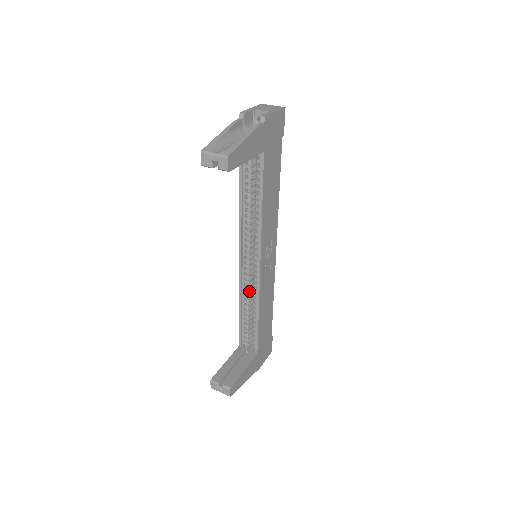
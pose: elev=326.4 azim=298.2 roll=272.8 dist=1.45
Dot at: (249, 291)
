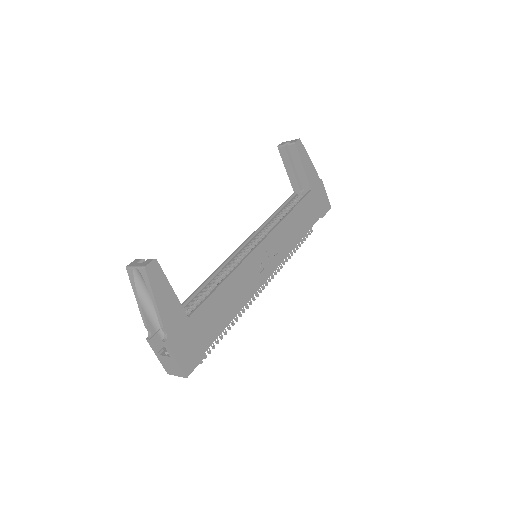
Dot at: (230, 269)
